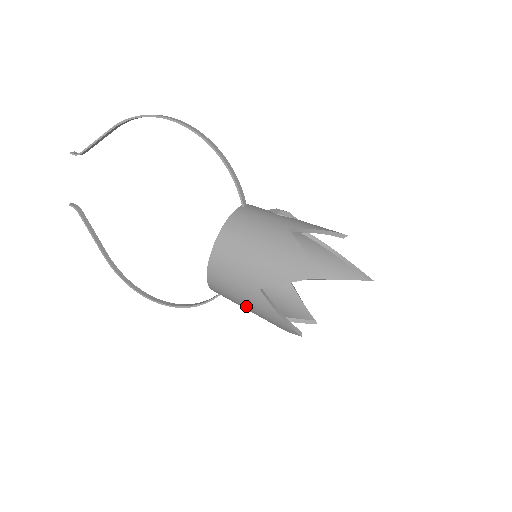
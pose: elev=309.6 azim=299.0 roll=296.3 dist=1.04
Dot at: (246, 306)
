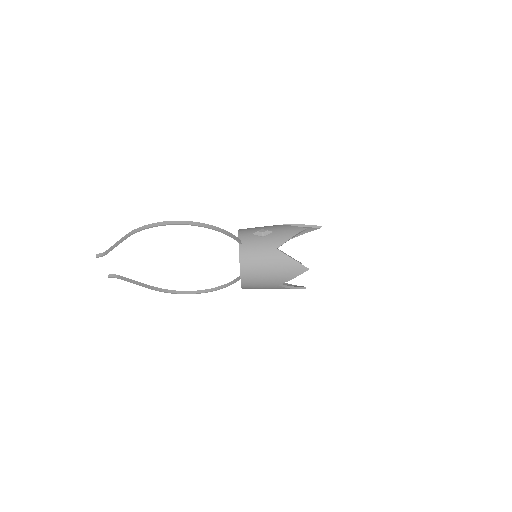
Dot at: occluded
